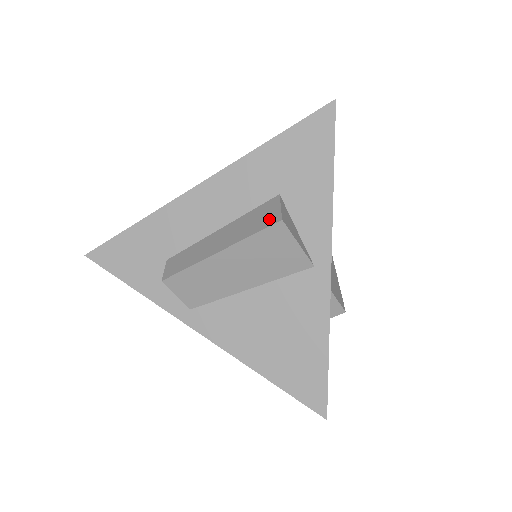
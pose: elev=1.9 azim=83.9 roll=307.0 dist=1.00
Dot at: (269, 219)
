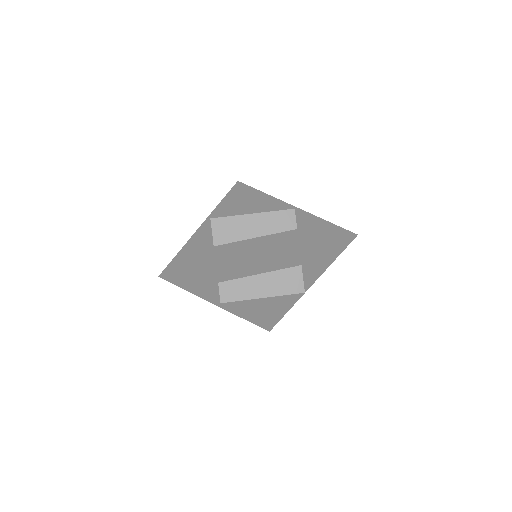
Dot at: (296, 287)
